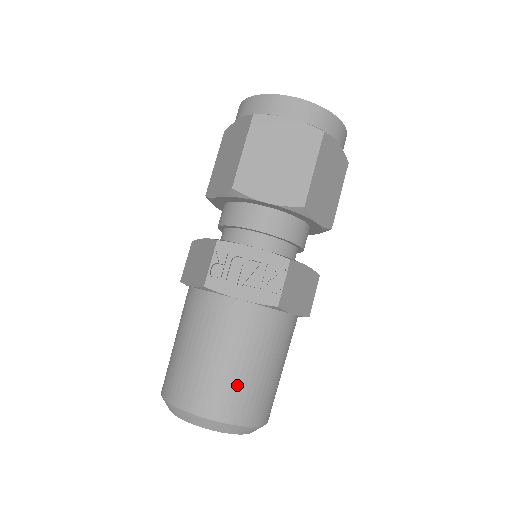
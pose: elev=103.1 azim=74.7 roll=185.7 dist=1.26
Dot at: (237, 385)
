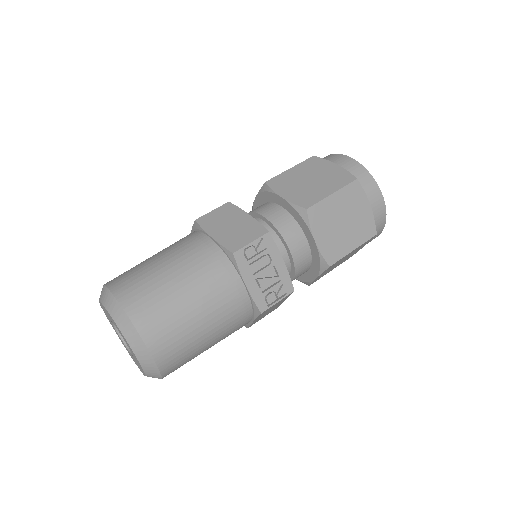
Dot at: (187, 340)
